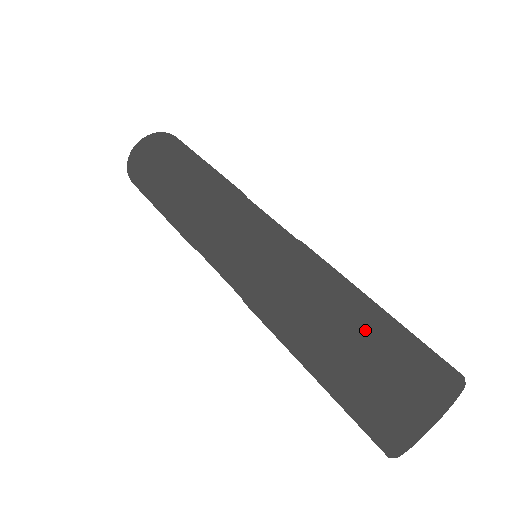
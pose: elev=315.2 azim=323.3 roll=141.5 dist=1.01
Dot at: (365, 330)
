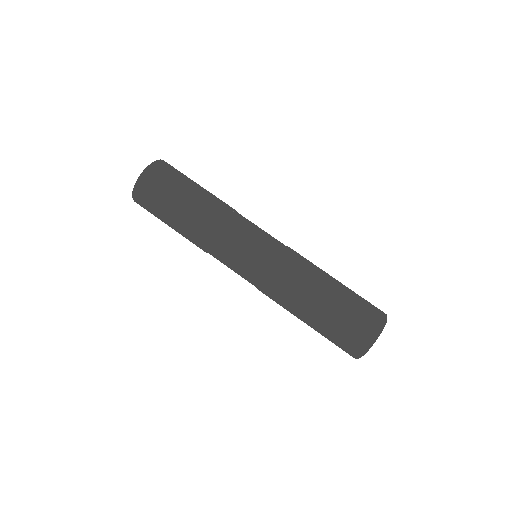
Dot at: (348, 293)
